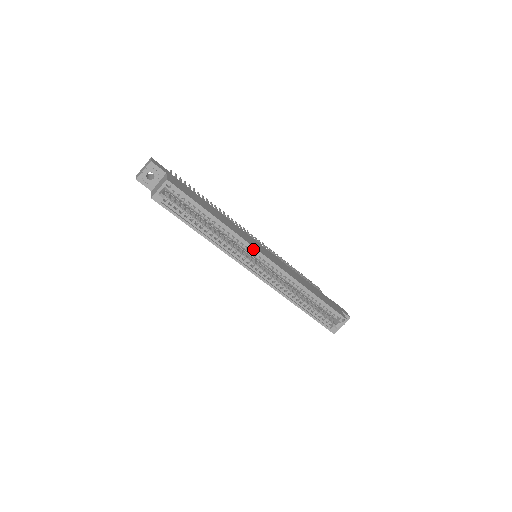
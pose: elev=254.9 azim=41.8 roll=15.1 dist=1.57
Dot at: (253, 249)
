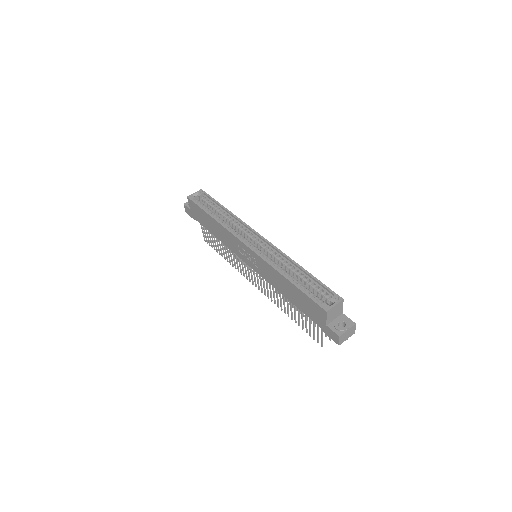
Dot at: (250, 229)
